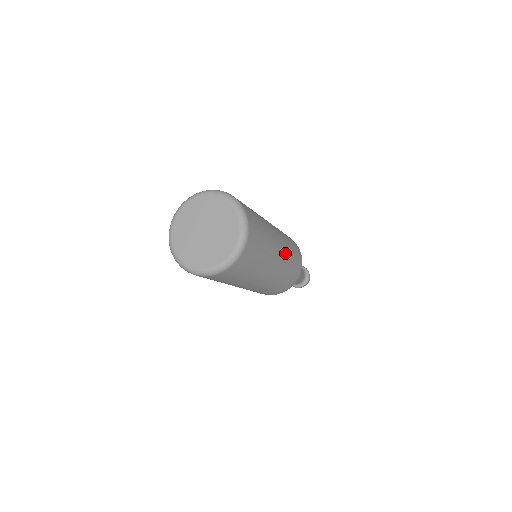
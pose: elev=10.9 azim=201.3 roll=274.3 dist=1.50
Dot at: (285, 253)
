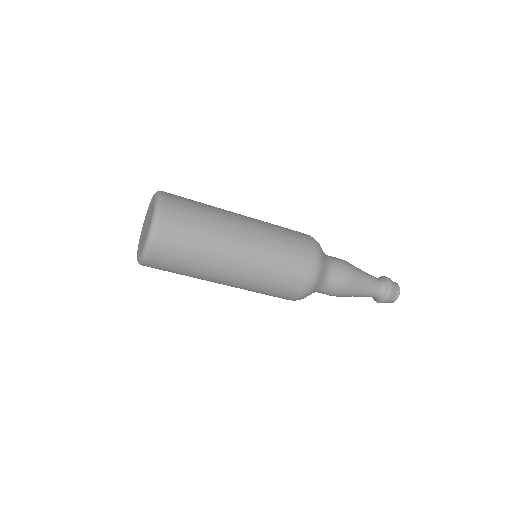
Dot at: (259, 232)
